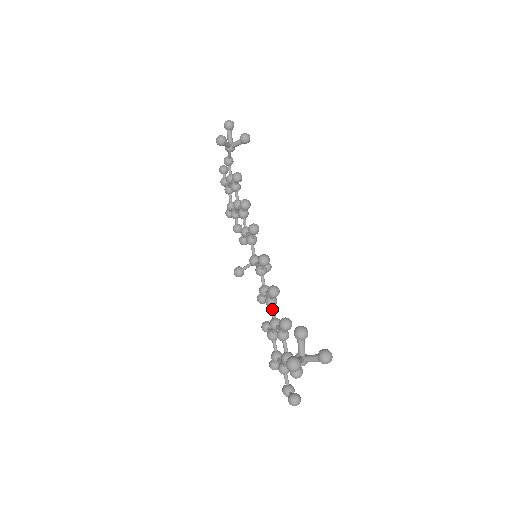
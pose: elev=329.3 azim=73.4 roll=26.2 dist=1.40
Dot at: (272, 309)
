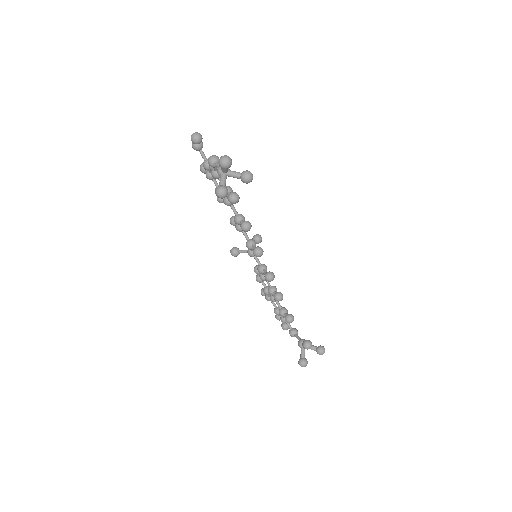
Dot at: occluded
